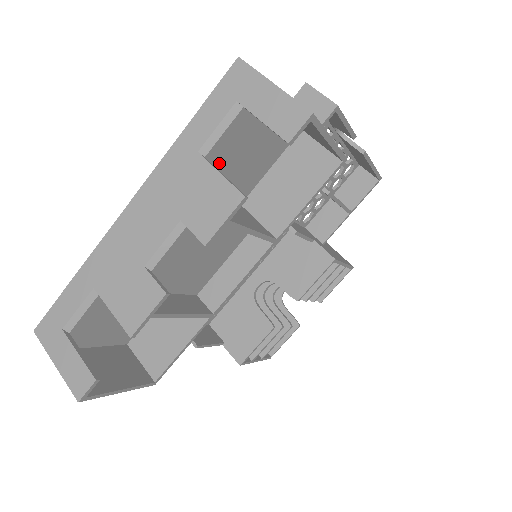
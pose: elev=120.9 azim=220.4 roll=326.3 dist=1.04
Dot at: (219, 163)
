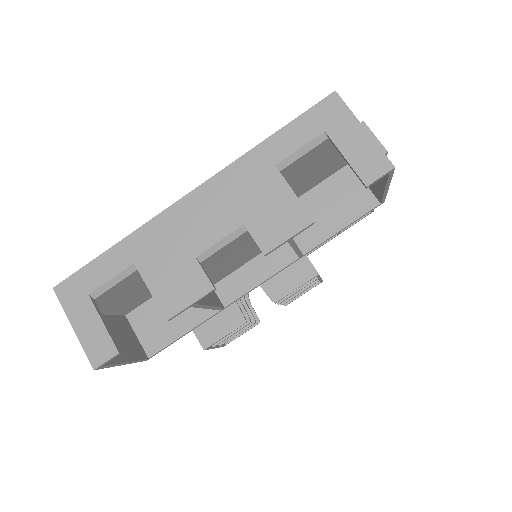
Dot at: occluded
